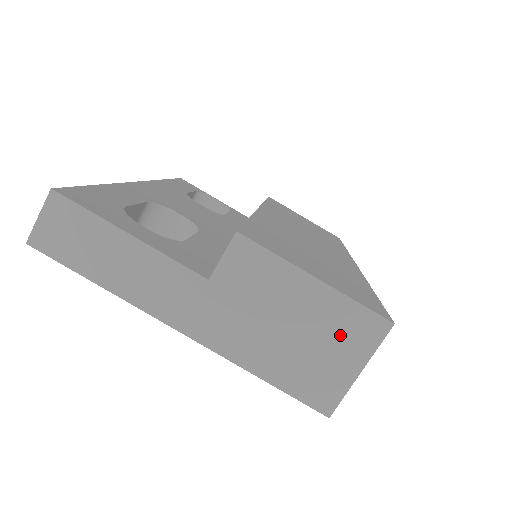
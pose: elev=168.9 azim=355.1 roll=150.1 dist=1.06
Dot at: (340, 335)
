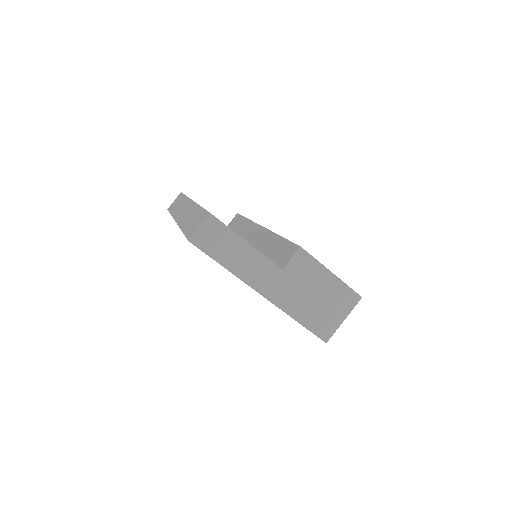
Dot at: (338, 302)
